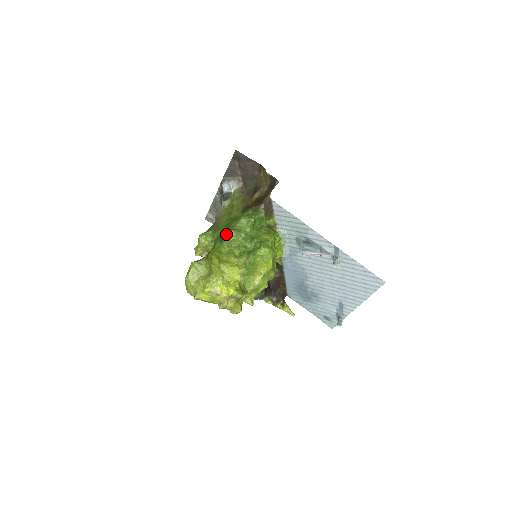
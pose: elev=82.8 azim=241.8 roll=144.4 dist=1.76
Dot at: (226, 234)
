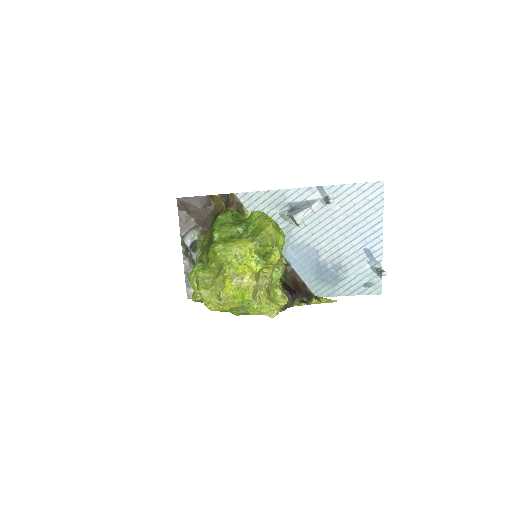
Dot at: (212, 233)
